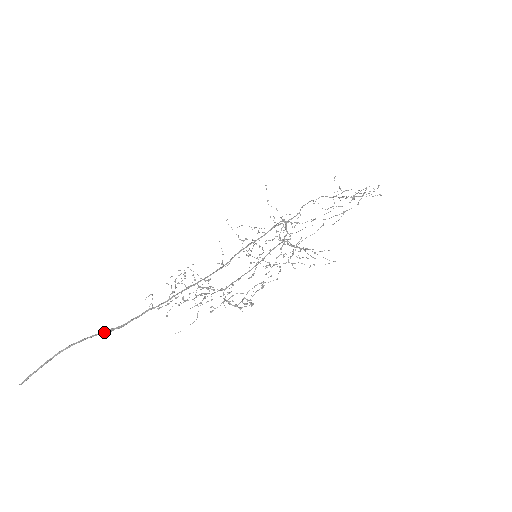
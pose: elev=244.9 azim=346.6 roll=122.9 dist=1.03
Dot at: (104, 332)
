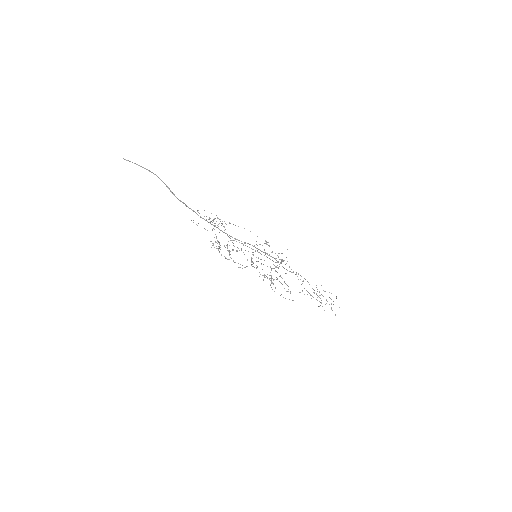
Dot at: (170, 190)
